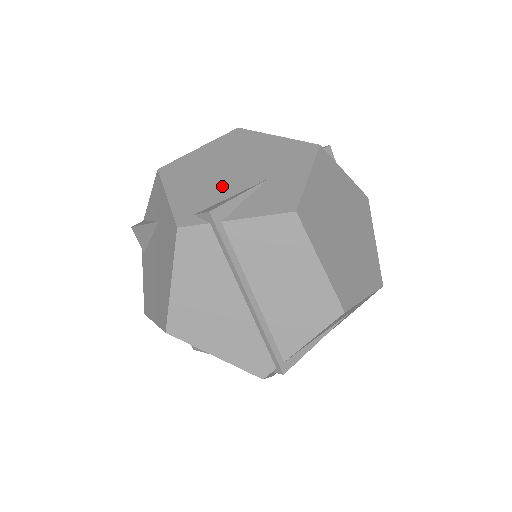
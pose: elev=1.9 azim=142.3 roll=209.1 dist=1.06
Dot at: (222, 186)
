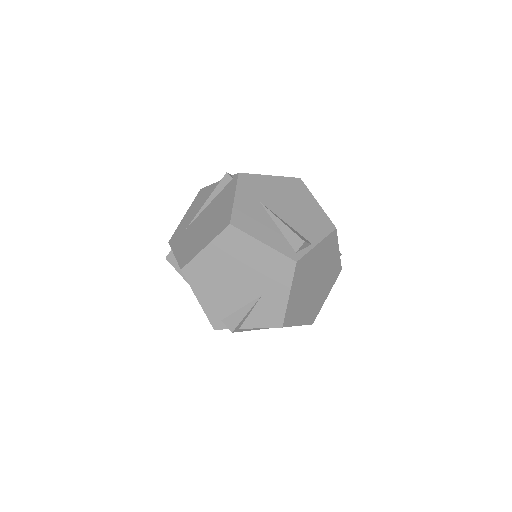
Dot at: (233, 297)
